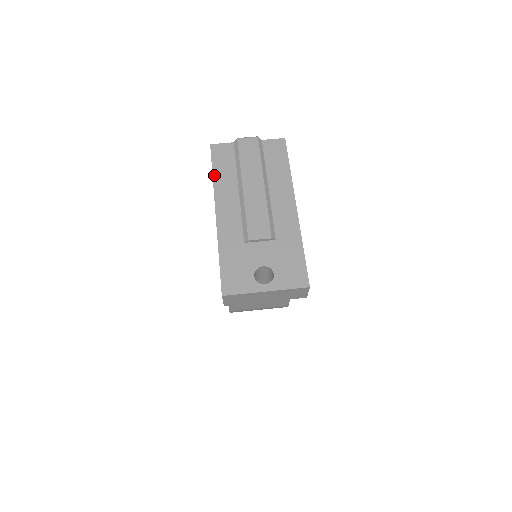
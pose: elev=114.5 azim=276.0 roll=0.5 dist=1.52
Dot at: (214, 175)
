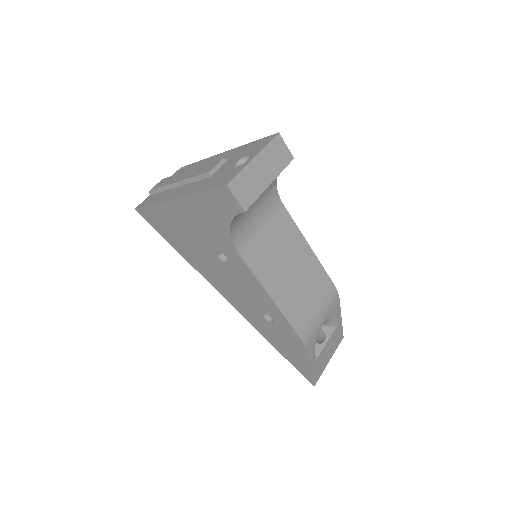
Dot at: (152, 204)
